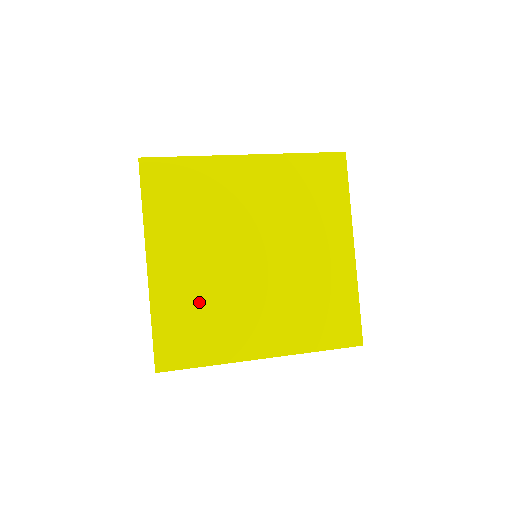
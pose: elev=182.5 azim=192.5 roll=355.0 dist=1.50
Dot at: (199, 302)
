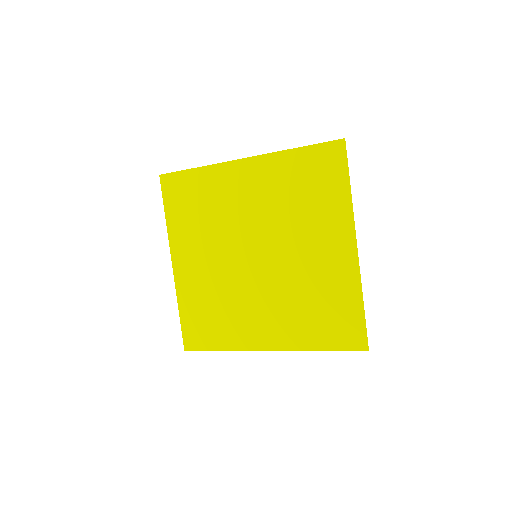
Dot at: (212, 296)
